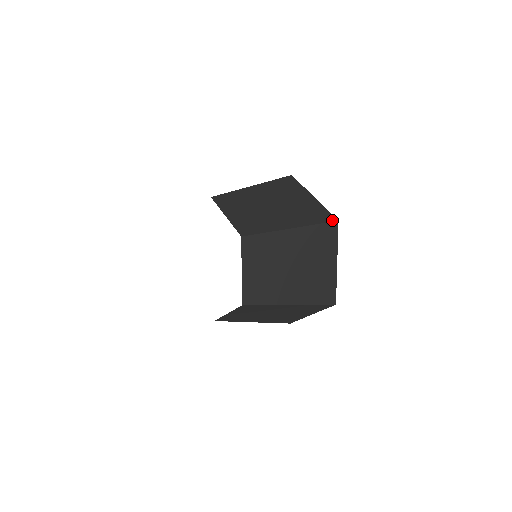
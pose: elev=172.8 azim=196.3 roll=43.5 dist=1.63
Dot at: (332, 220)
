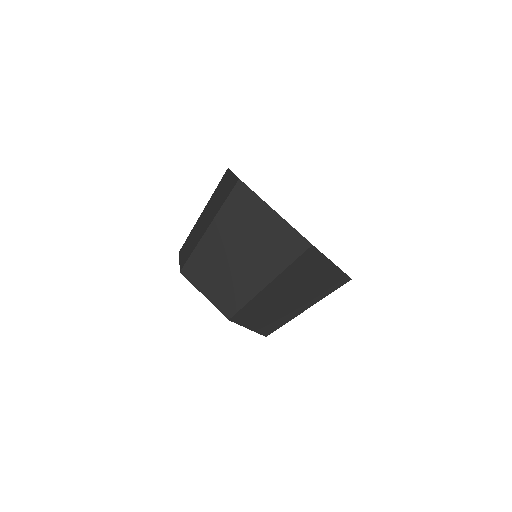
Dot at: (305, 248)
